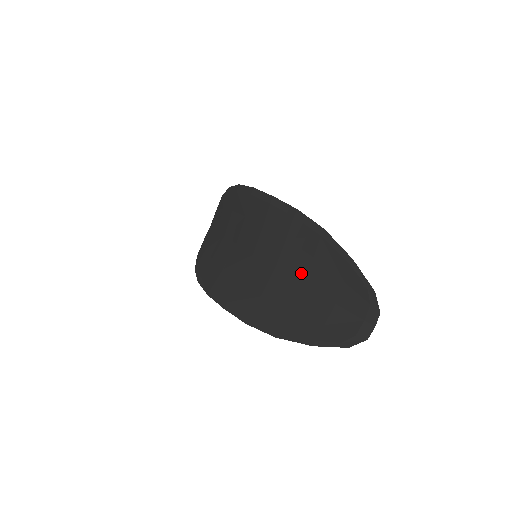
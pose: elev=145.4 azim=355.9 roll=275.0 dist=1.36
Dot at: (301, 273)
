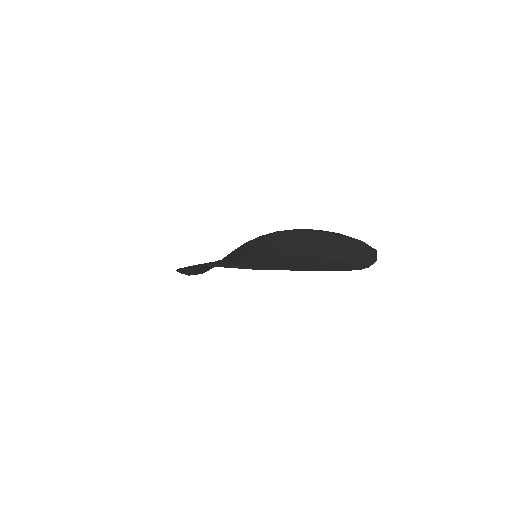
Dot at: (304, 251)
